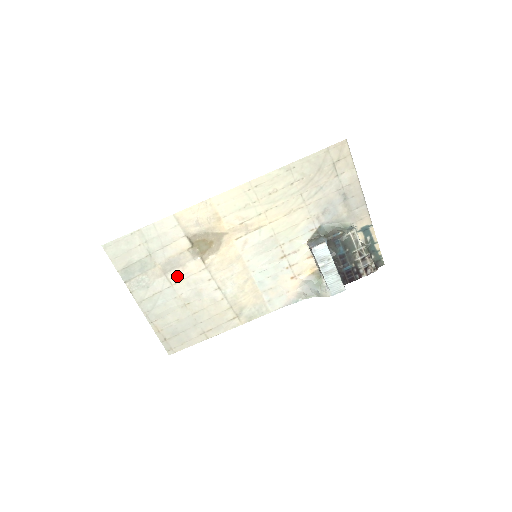
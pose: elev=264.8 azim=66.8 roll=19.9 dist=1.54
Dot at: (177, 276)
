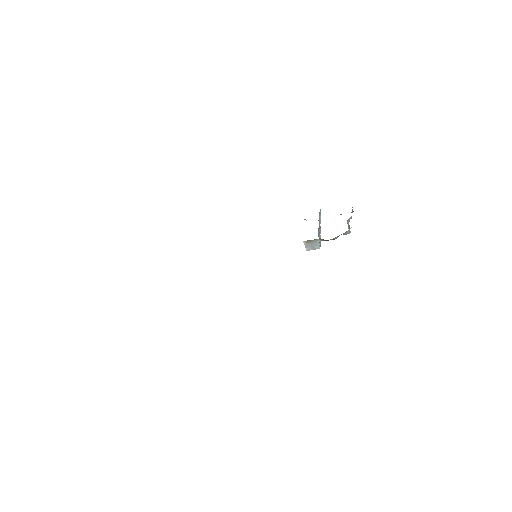
Dot at: occluded
